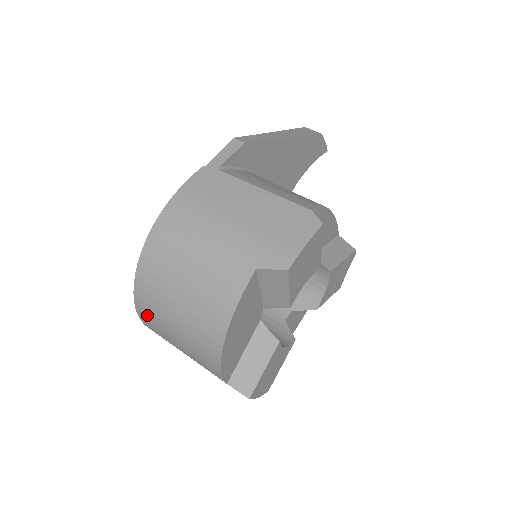
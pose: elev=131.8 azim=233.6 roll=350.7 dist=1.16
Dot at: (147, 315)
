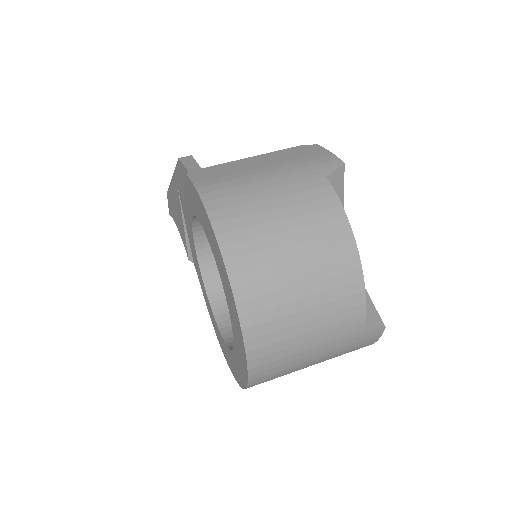
Dot at: (261, 320)
